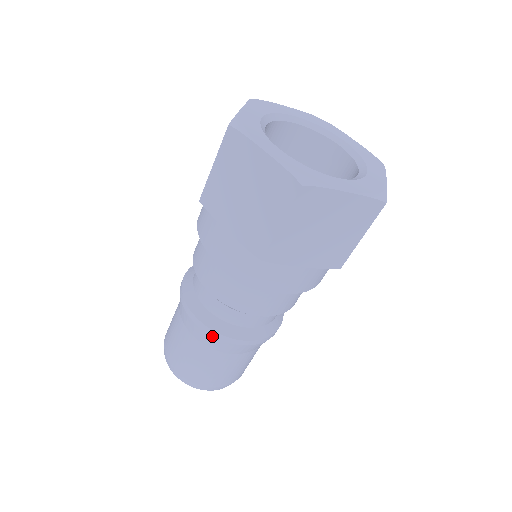
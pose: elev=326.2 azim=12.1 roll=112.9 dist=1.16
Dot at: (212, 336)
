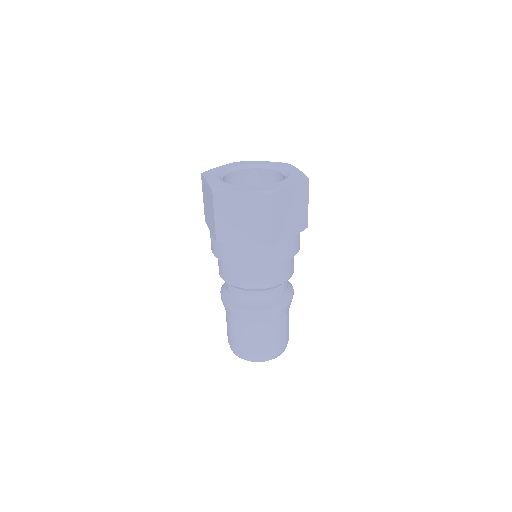
Dot at: (229, 308)
